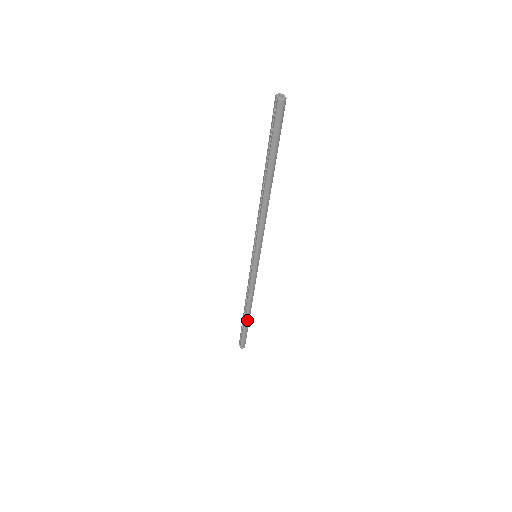
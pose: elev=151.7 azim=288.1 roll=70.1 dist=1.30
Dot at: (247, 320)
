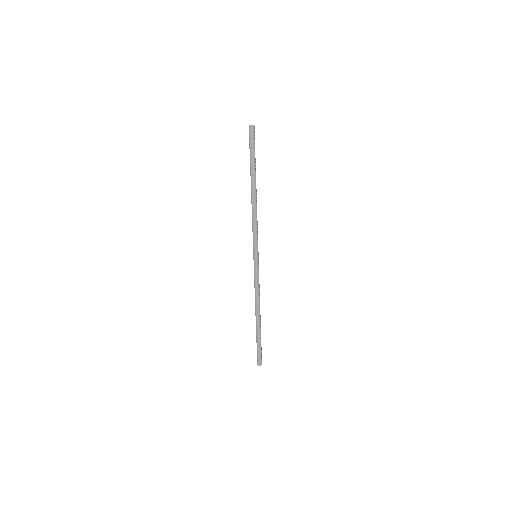
Dot at: (258, 327)
